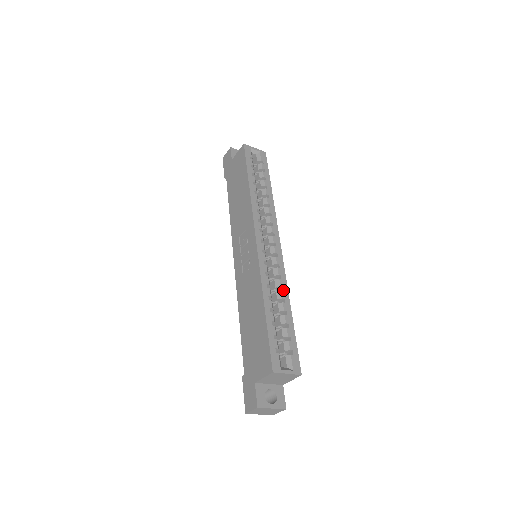
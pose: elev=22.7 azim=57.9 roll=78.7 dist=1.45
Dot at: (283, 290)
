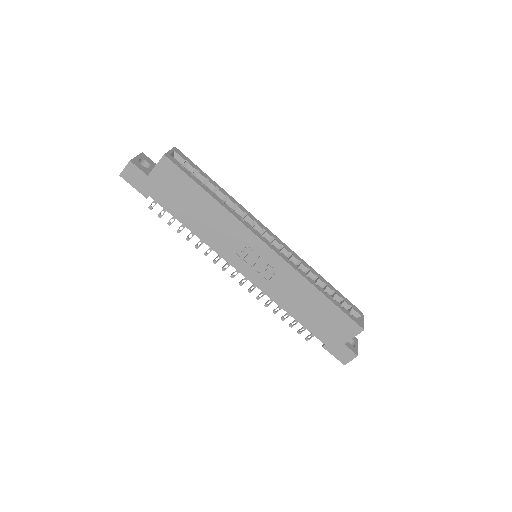
Dot at: (310, 269)
